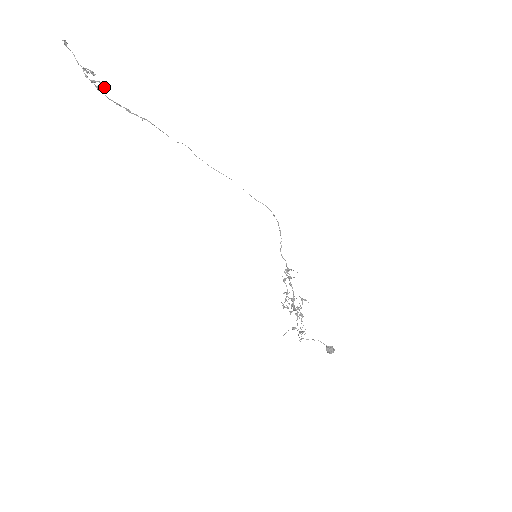
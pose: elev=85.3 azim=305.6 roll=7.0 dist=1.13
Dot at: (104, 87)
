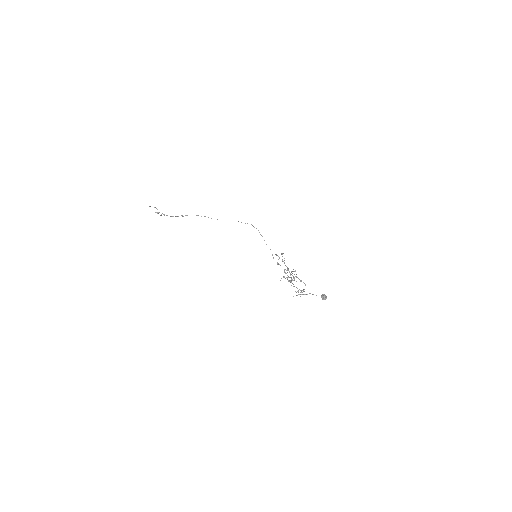
Dot at: (164, 215)
